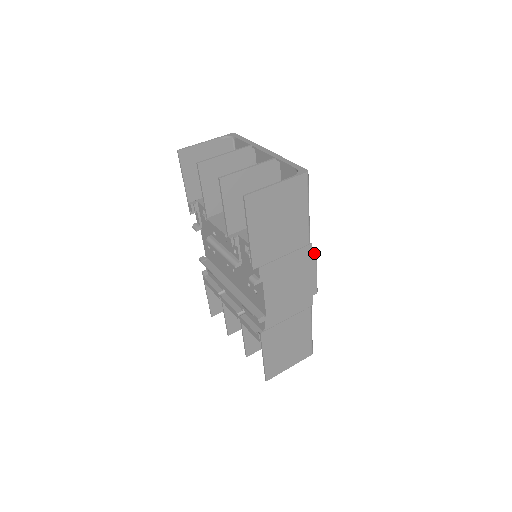
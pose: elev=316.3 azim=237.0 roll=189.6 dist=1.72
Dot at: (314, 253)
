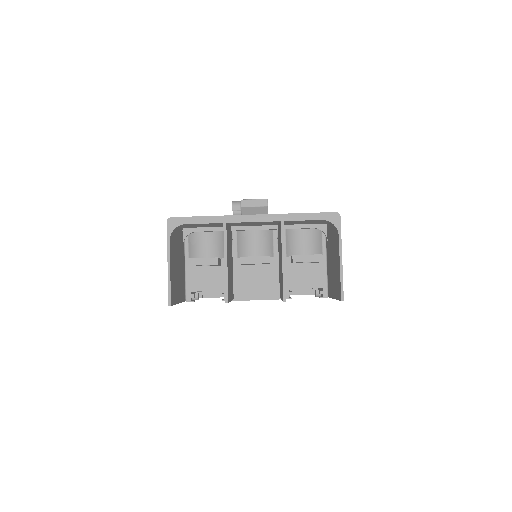
Dot at: occluded
